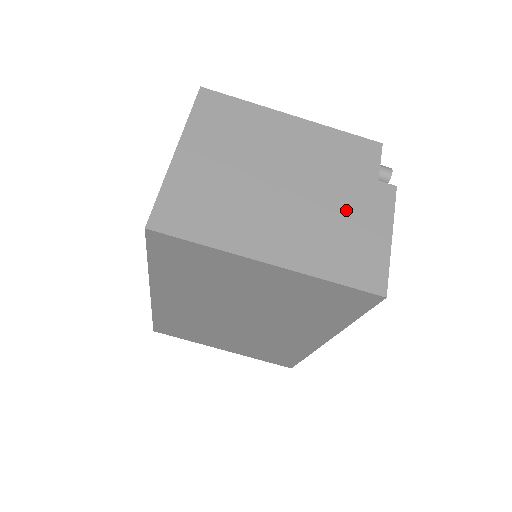
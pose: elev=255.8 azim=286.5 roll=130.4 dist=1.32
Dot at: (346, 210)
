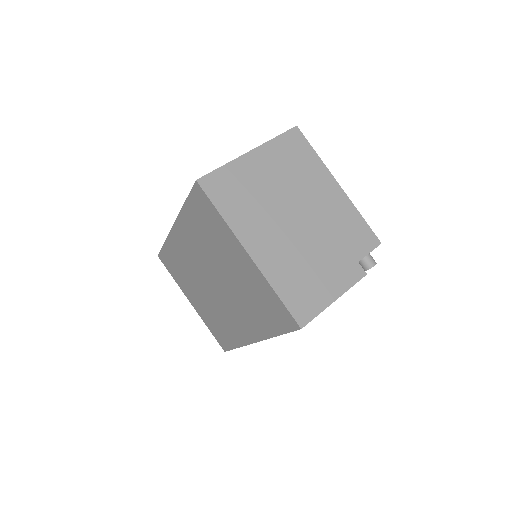
Dot at: (322, 262)
